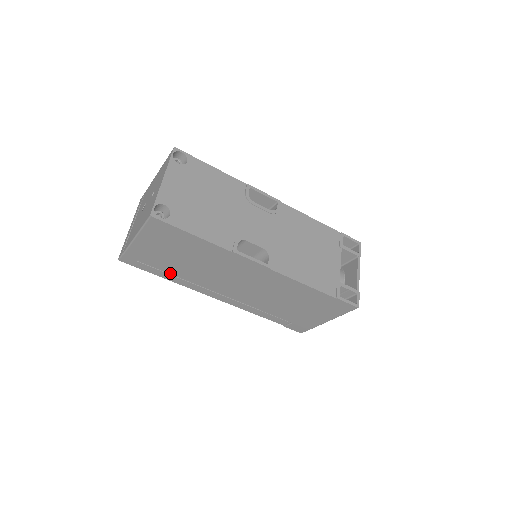
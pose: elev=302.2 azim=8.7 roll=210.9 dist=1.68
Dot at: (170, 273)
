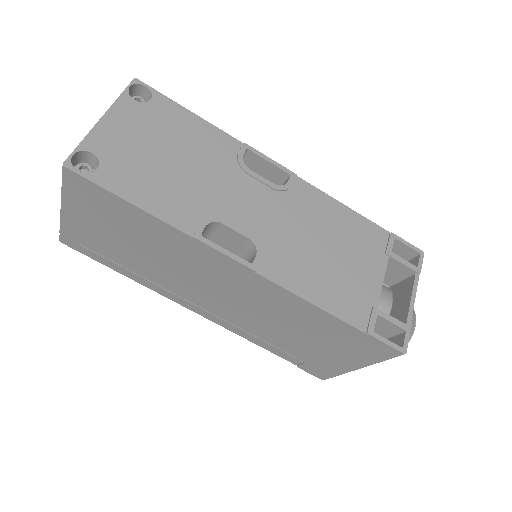
Dot at: (126, 267)
